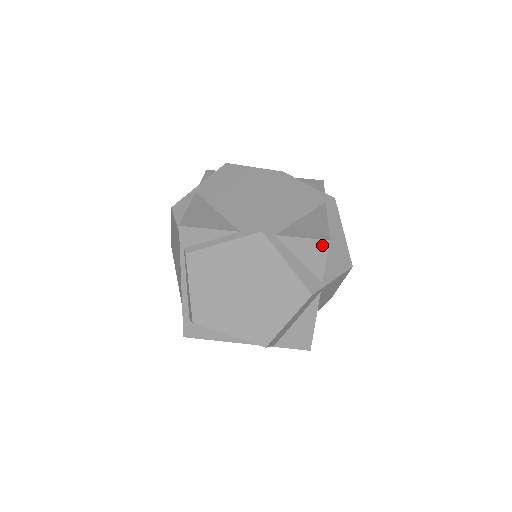
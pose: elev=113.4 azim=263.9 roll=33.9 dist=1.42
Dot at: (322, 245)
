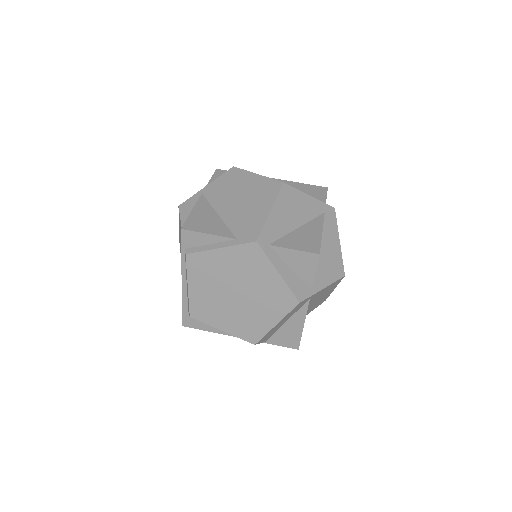
Dot at: (312, 258)
